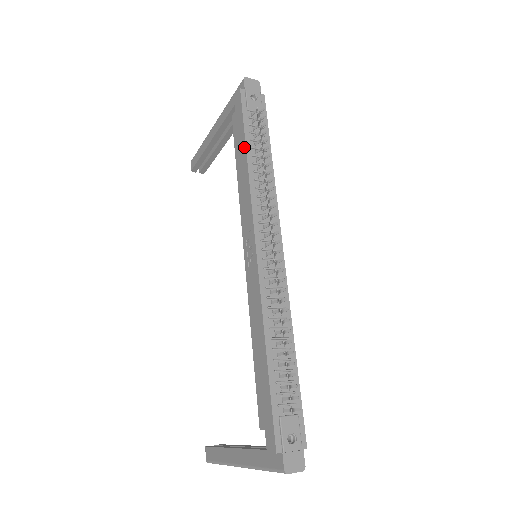
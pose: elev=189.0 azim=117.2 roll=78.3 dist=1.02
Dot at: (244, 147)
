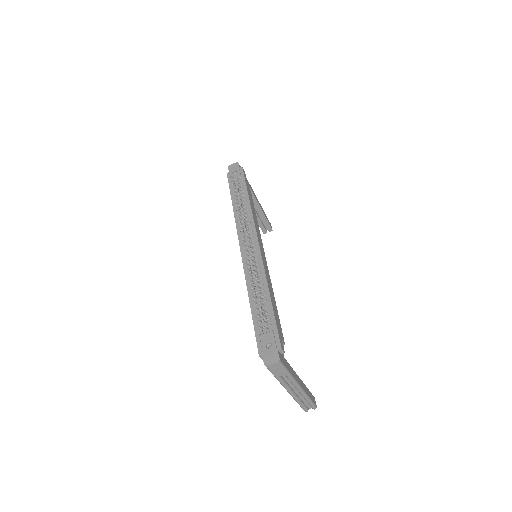
Dot at: (232, 201)
